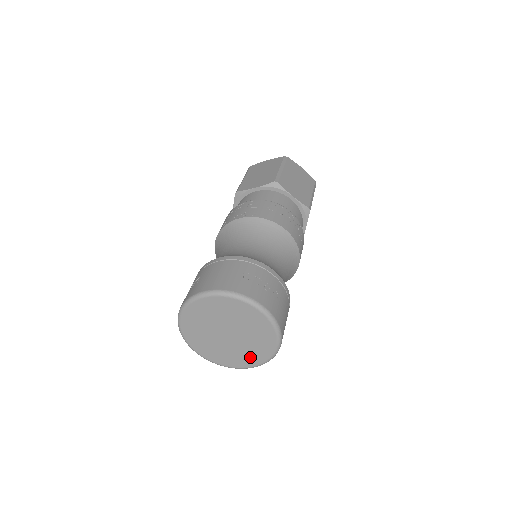
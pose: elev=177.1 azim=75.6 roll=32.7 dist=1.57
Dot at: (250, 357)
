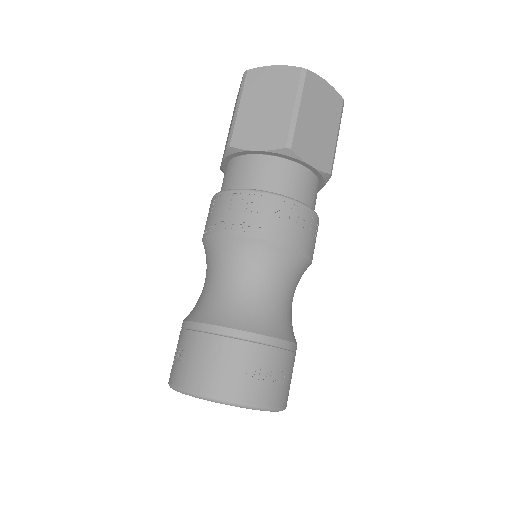
Dot at: occluded
